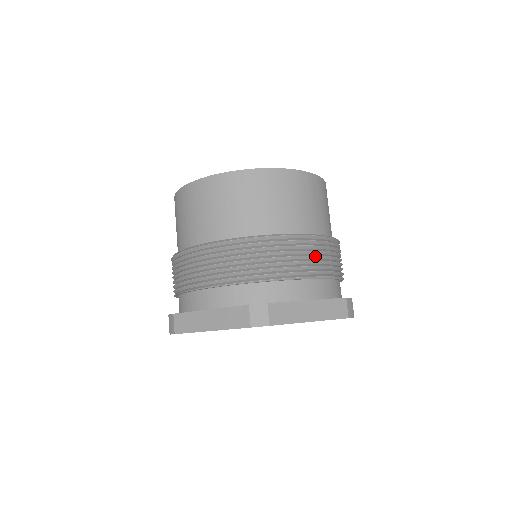
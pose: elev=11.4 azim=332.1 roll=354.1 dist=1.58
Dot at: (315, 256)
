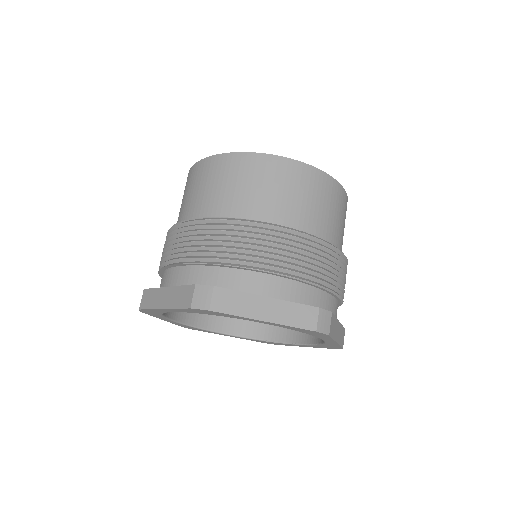
Dot at: (345, 282)
